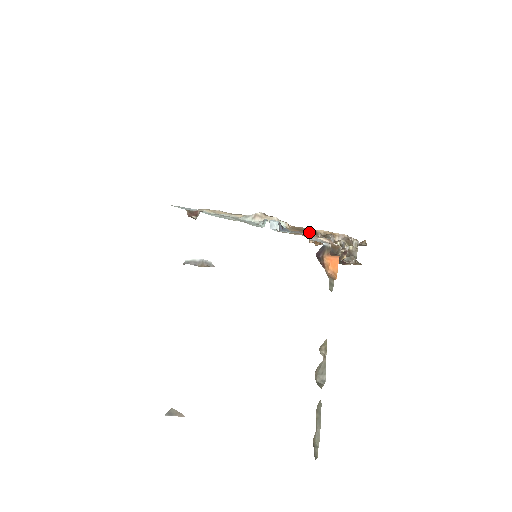
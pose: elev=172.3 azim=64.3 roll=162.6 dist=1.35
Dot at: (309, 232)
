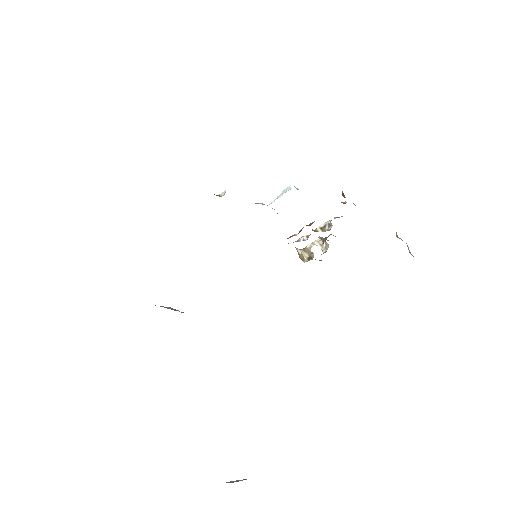
Dot at: occluded
